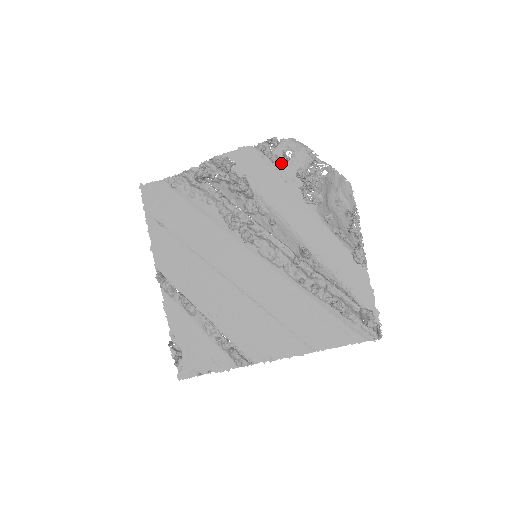
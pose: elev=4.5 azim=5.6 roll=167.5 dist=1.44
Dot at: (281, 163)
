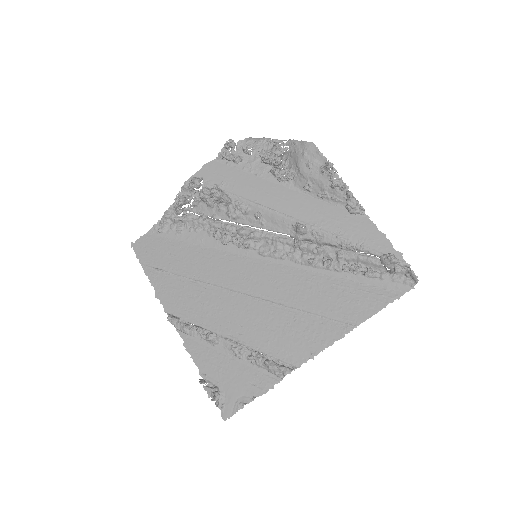
Dot at: (245, 161)
